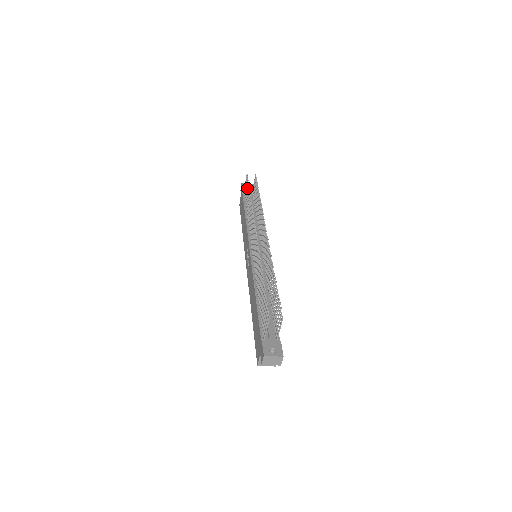
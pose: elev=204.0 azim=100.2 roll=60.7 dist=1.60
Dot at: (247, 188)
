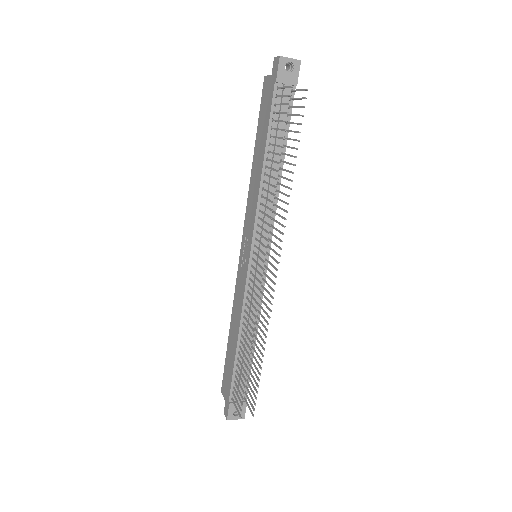
Dot at: (281, 121)
